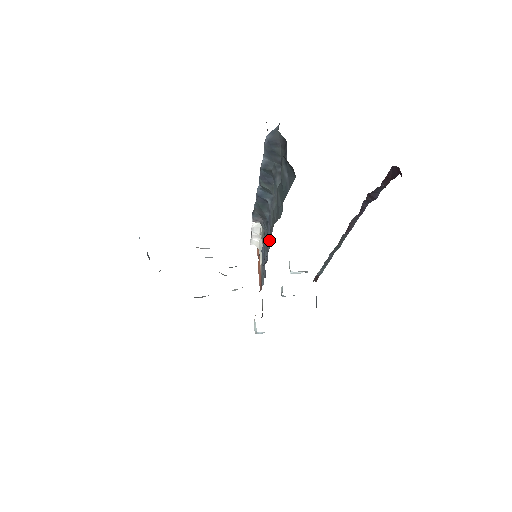
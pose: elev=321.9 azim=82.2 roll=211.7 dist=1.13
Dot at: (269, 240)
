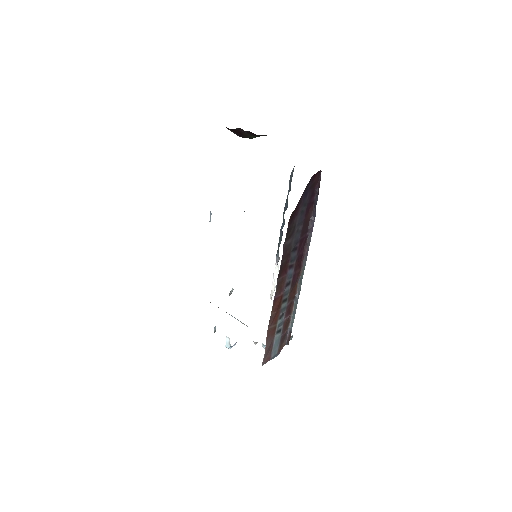
Dot at: occluded
